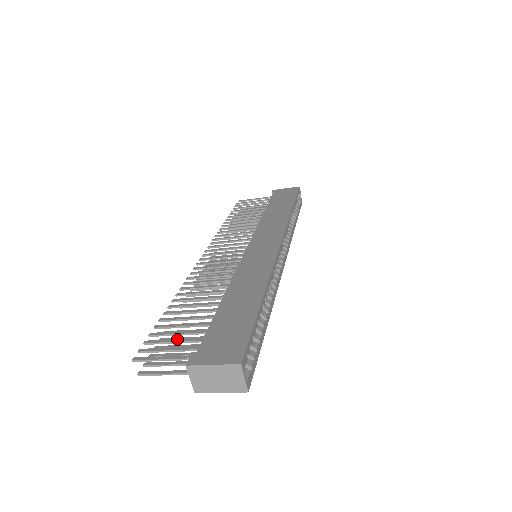
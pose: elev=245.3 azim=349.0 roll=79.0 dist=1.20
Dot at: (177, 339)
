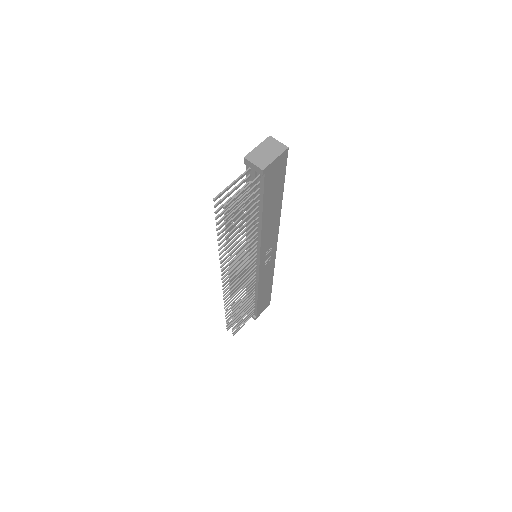
Dot at: occluded
